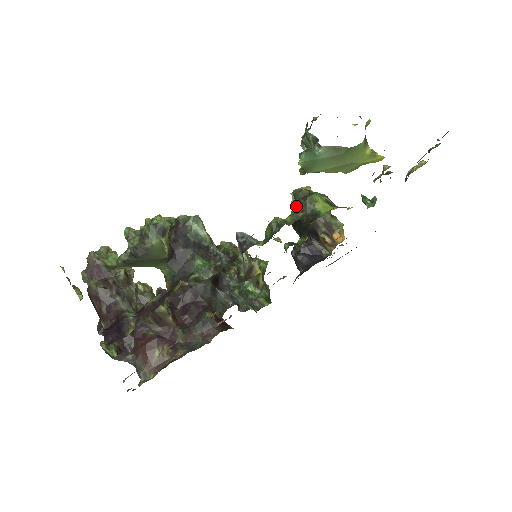
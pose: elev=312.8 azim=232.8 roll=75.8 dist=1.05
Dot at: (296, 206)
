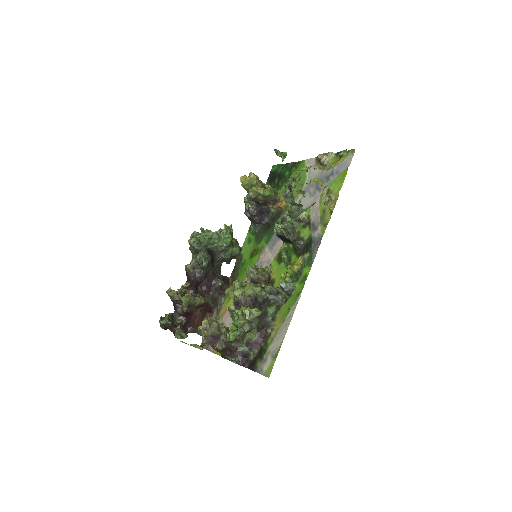
Dot at: (286, 235)
